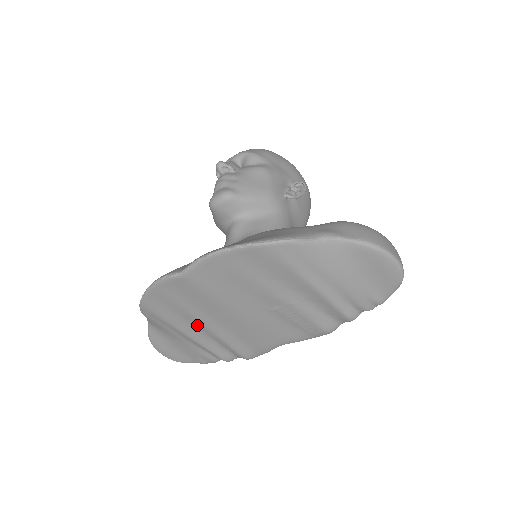
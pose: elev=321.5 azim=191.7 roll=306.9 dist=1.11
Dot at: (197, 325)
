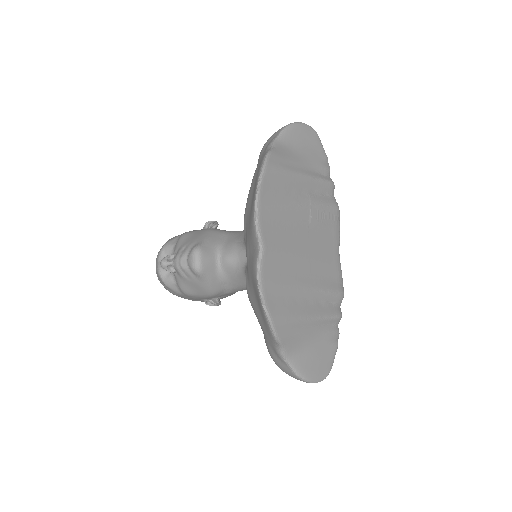
Dot at: (304, 297)
